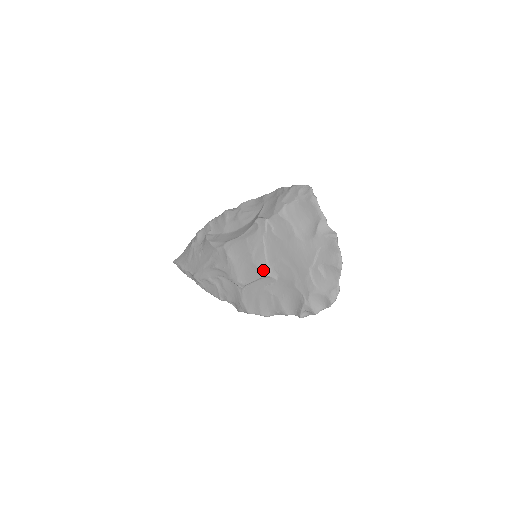
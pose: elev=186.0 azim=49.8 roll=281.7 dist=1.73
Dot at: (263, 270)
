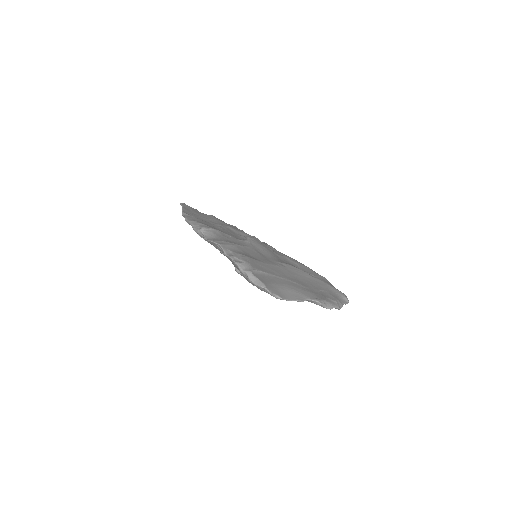
Dot at: occluded
